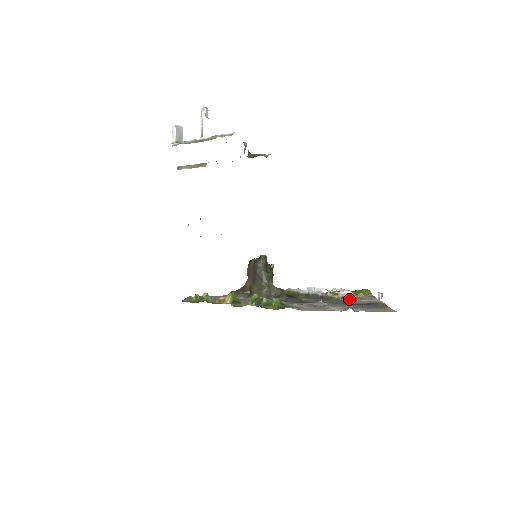
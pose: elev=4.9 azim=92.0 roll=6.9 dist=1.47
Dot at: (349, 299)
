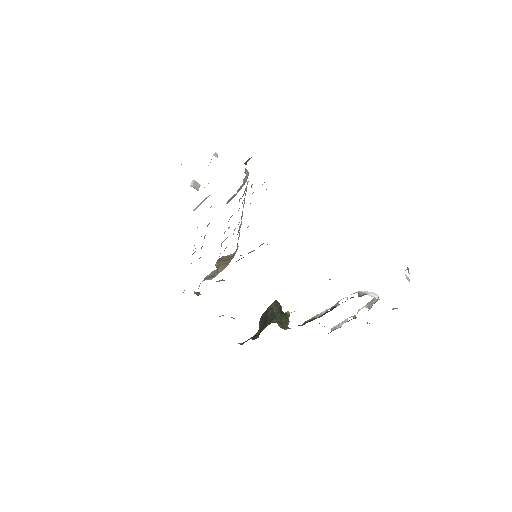
Dot at: (373, 296)
